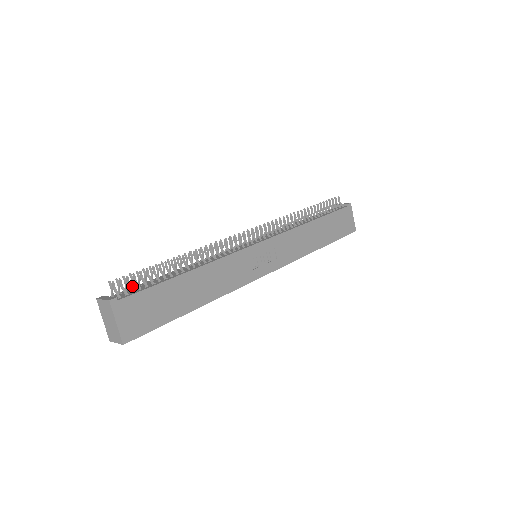
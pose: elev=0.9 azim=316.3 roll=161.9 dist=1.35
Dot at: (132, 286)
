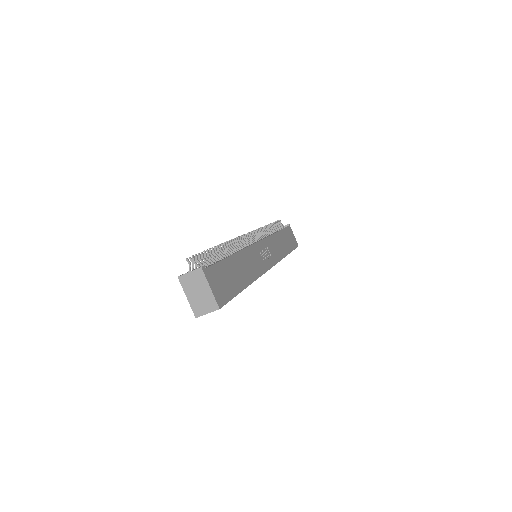
Dot at: occluded
